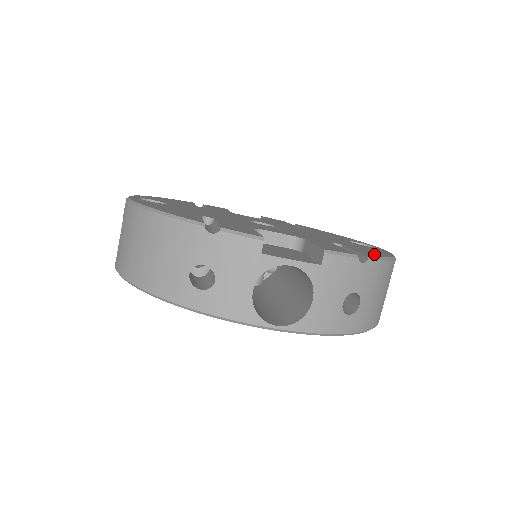
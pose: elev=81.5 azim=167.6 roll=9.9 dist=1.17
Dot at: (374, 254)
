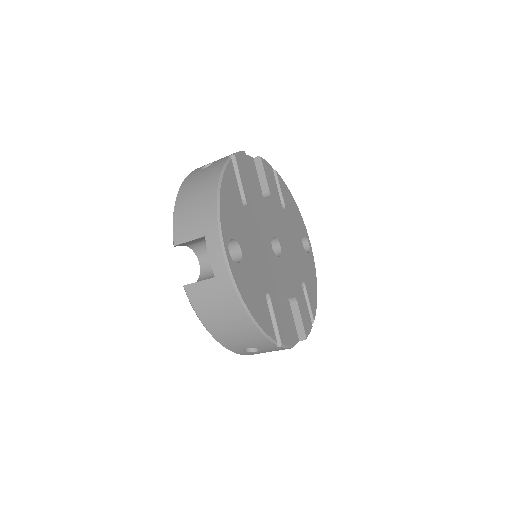
Dot at: (314, 302)
